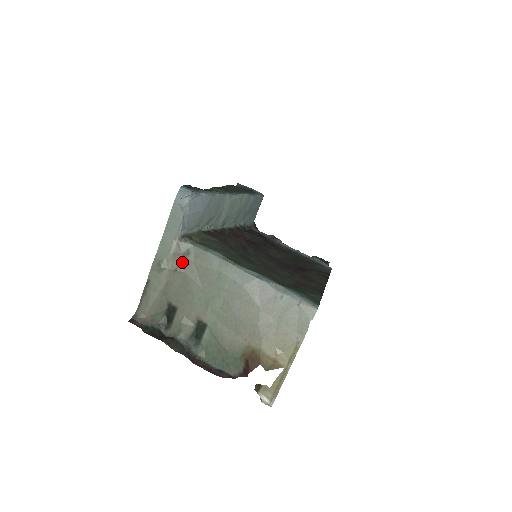
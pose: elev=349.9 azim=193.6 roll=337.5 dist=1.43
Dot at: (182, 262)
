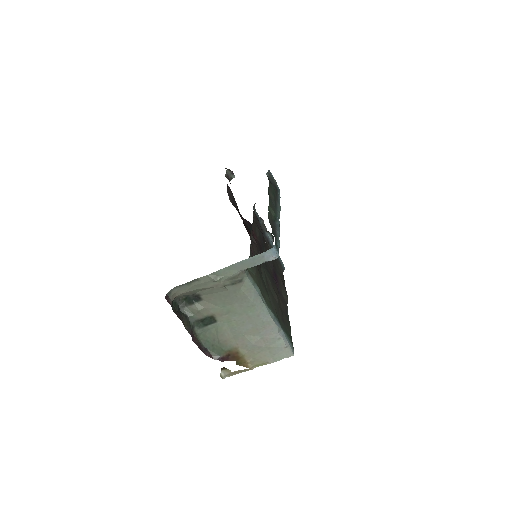
Dot at: (233, 284)
